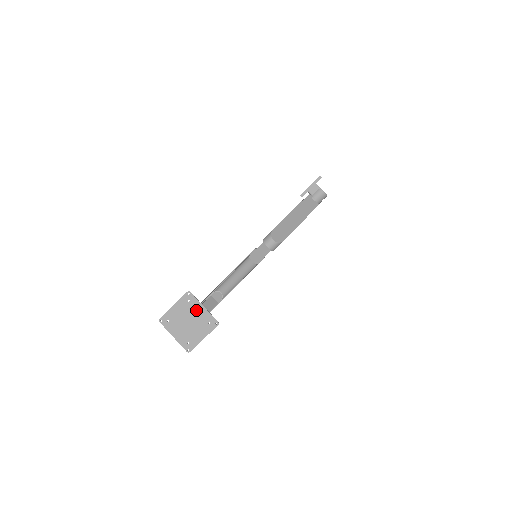
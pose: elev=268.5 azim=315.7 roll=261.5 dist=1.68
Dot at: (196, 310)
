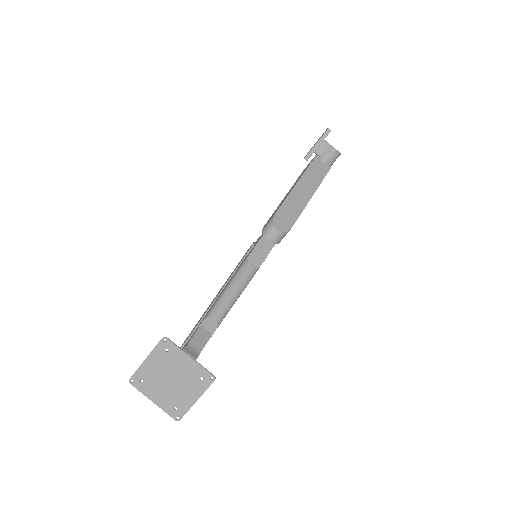
Dot at: (179, 362)
